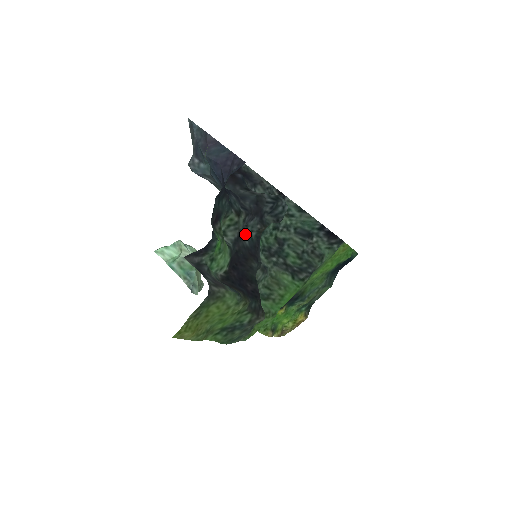
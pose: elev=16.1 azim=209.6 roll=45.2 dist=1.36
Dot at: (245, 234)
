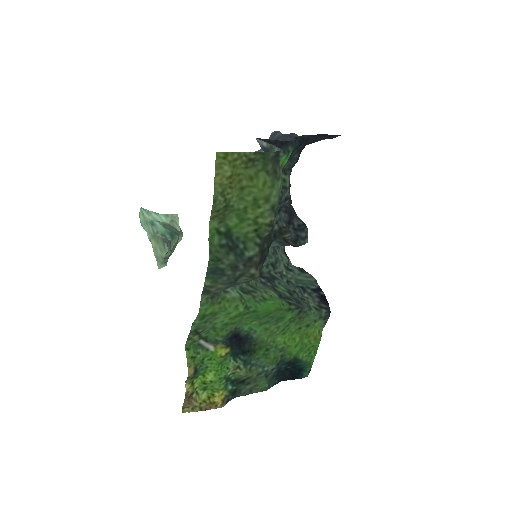
Dot at: occluded
